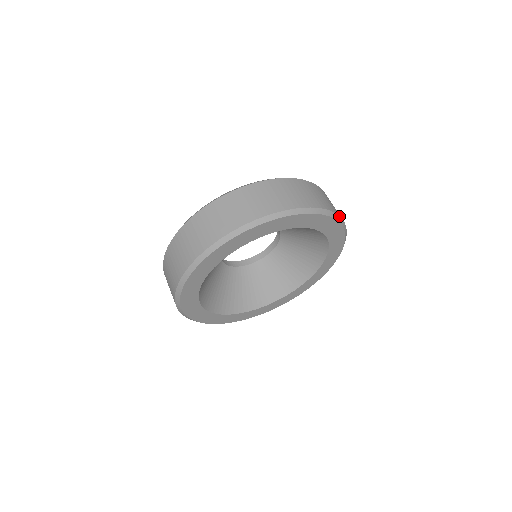
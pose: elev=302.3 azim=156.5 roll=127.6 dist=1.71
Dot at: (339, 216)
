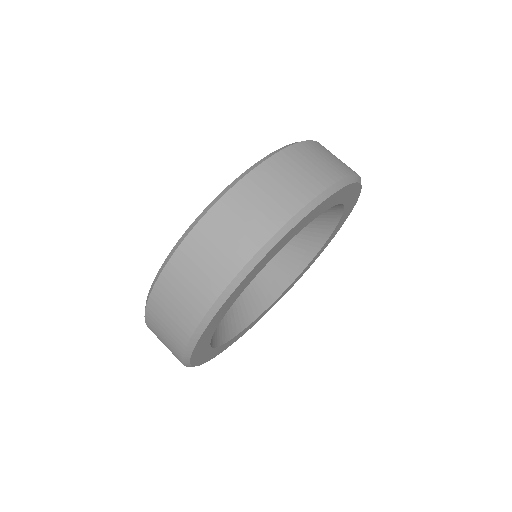
Dot at: (354, 175)
